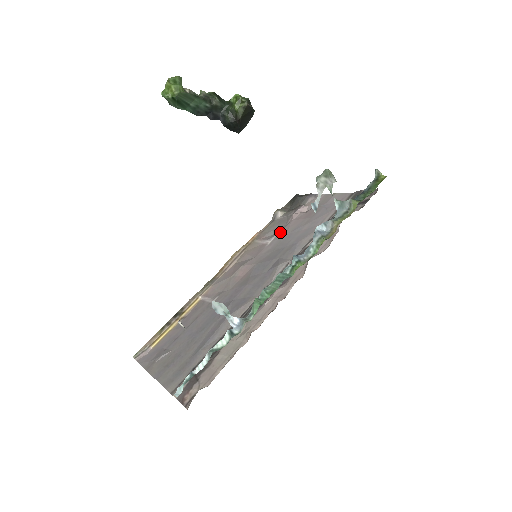
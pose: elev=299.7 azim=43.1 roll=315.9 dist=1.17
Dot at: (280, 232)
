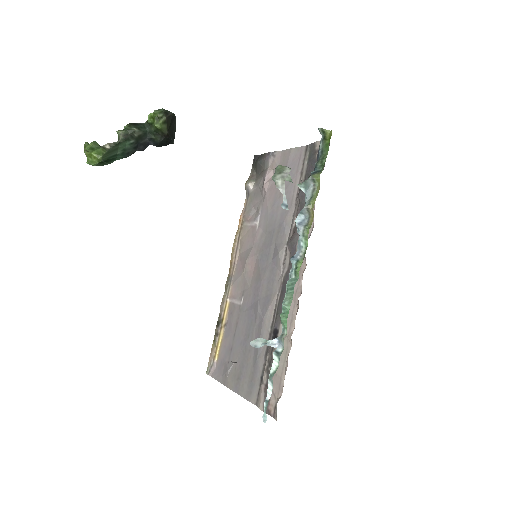
Dot at: (261, 210)
